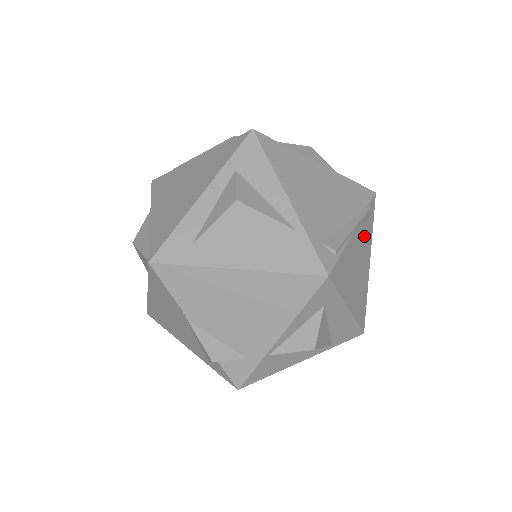
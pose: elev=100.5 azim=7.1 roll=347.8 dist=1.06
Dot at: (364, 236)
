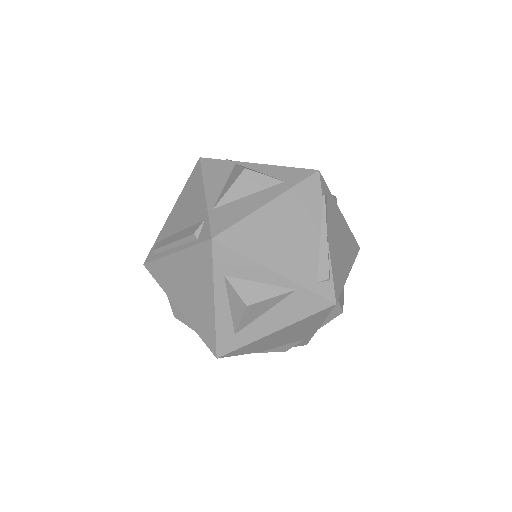
Dot at: (331, 216)
